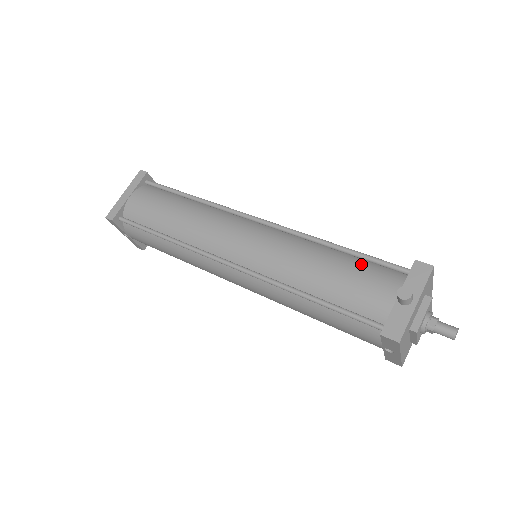
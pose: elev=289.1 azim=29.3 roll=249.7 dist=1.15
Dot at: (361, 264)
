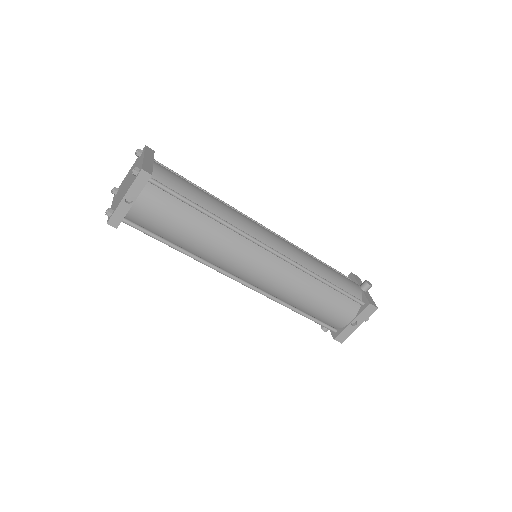
Dot at: occluded
